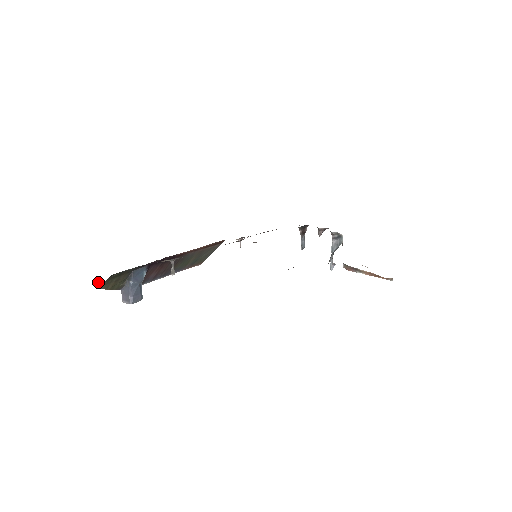
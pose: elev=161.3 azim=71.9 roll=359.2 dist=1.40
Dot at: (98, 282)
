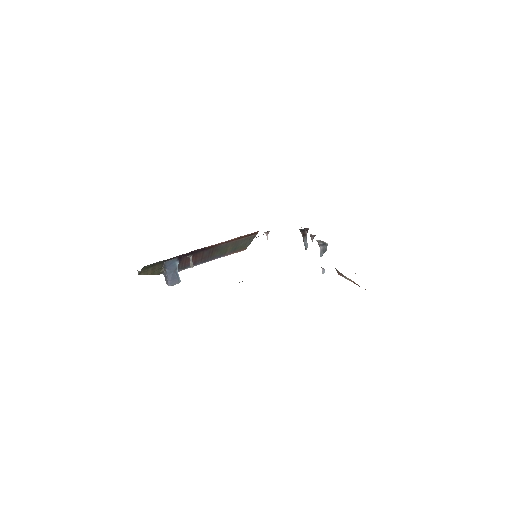
Dot at: (137, 270)
